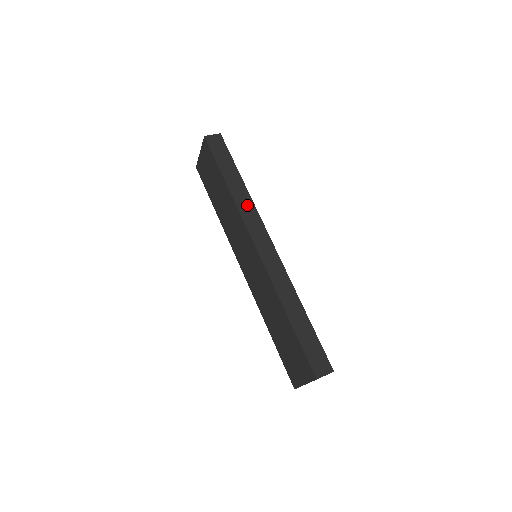
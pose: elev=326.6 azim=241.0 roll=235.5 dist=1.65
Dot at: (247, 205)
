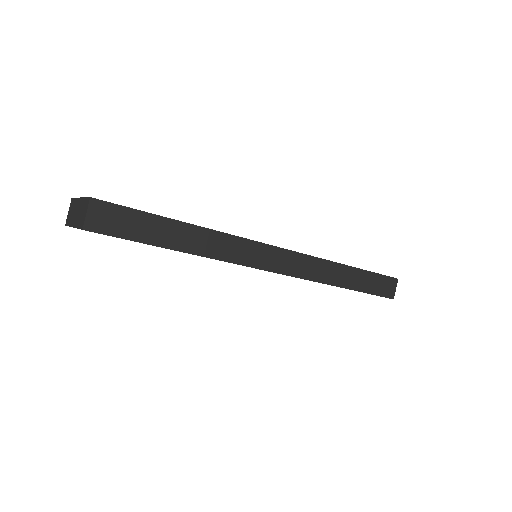
Dot at: (224, 245)
